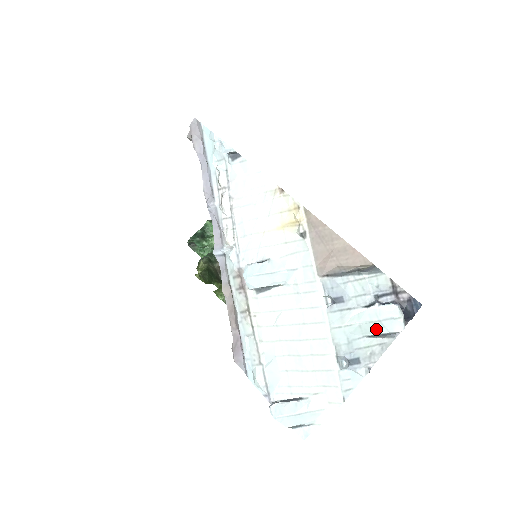
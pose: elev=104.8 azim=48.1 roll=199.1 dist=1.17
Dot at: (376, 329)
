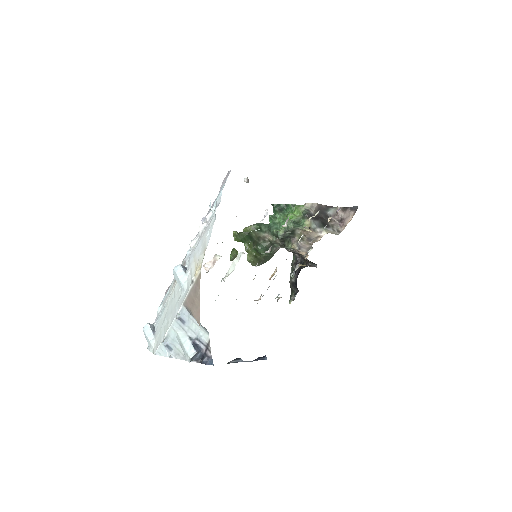
Dot at: (183, 348)
